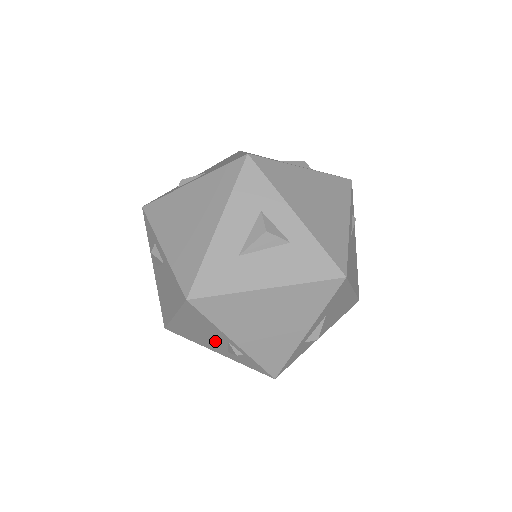
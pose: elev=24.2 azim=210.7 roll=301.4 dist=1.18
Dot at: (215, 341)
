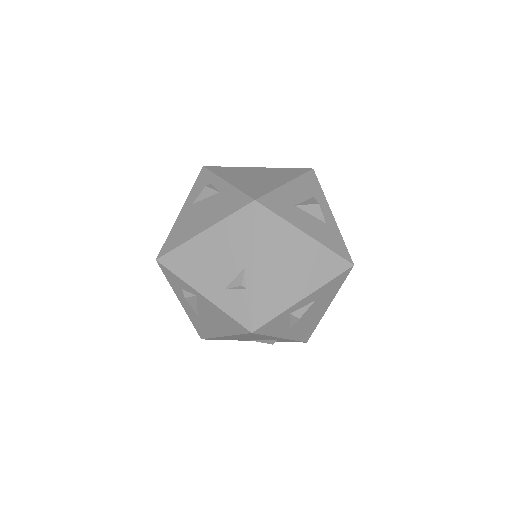
Dot at: (224, 270)
